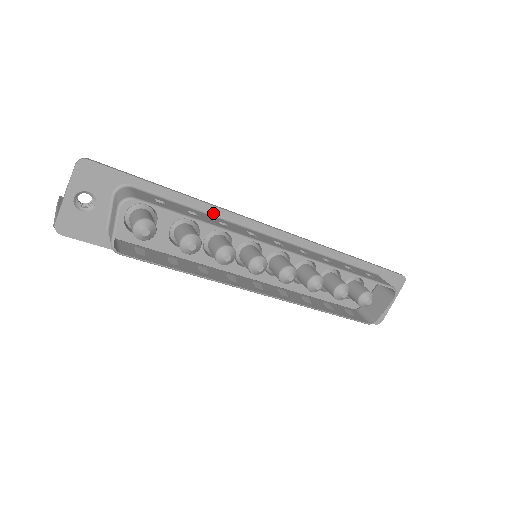
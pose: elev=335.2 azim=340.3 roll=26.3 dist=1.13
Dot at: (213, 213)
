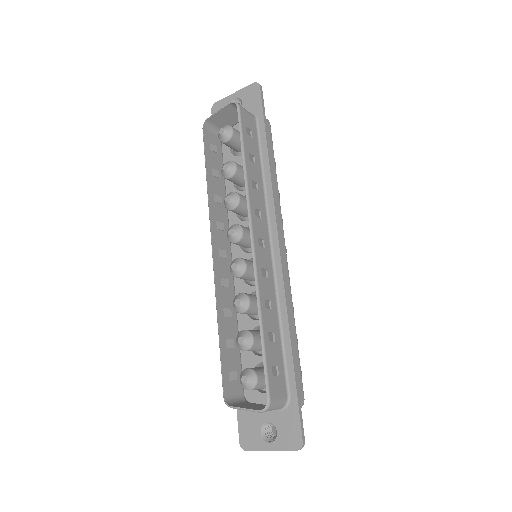
Dot at: (266, 184)
